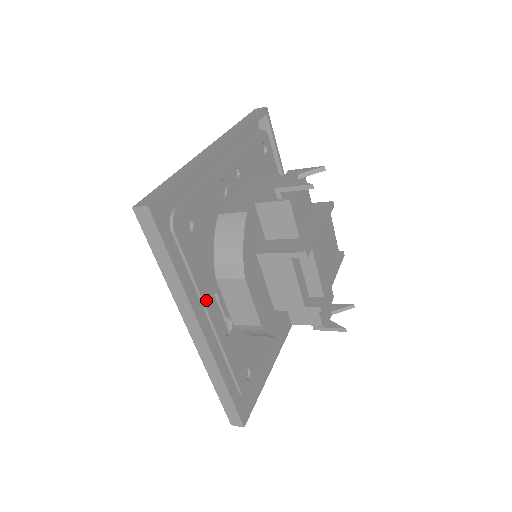
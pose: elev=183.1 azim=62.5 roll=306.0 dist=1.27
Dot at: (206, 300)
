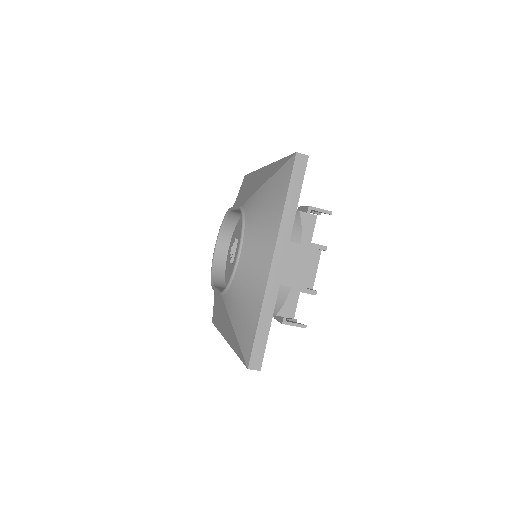
Dot at: occluded
